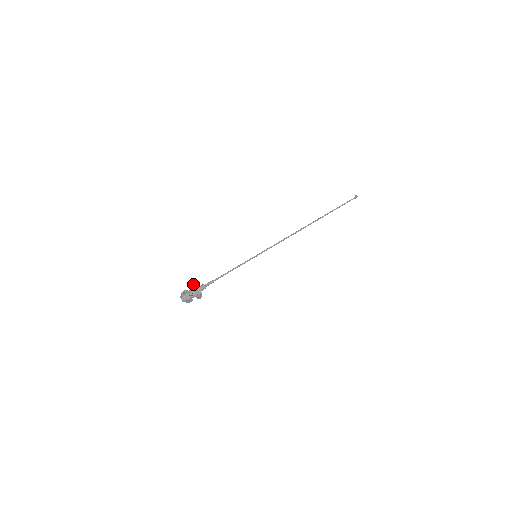
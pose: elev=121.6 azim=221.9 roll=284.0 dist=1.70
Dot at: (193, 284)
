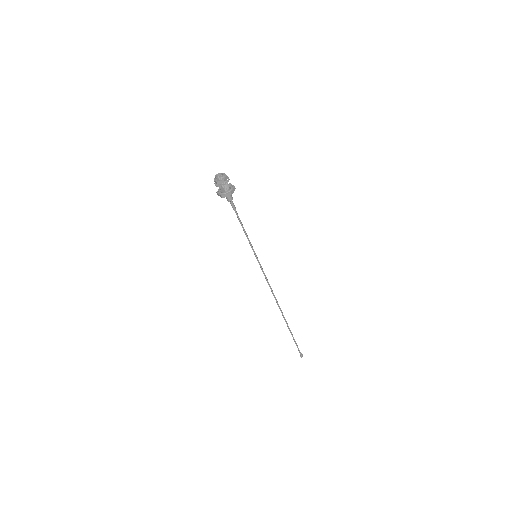
Dot at: occluded
